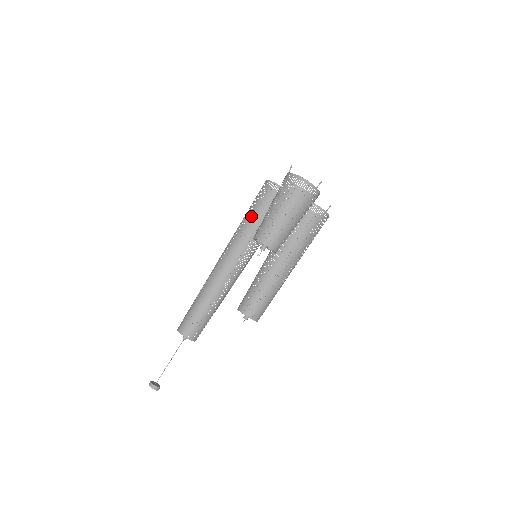
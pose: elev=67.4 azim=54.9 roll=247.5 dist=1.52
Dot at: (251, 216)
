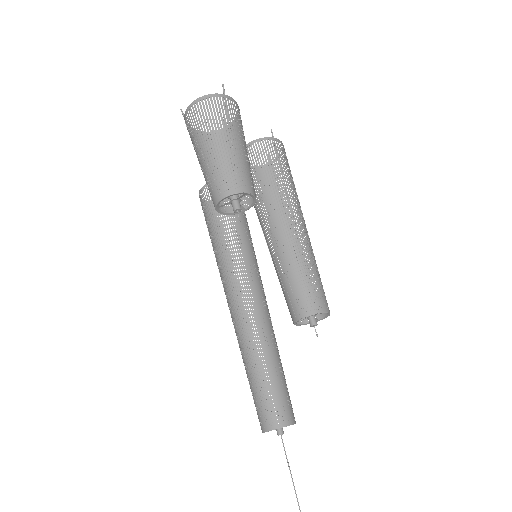
Dot at: occluded
